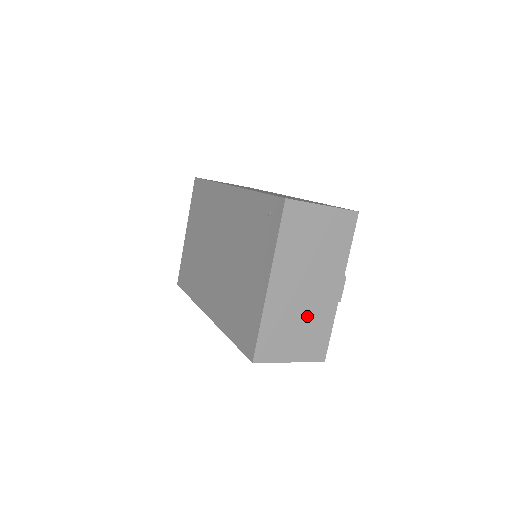
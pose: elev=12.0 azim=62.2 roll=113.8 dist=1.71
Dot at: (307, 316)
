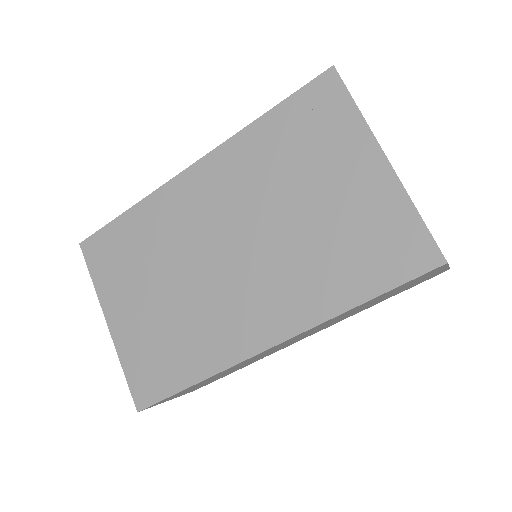
Dot at: occluded
